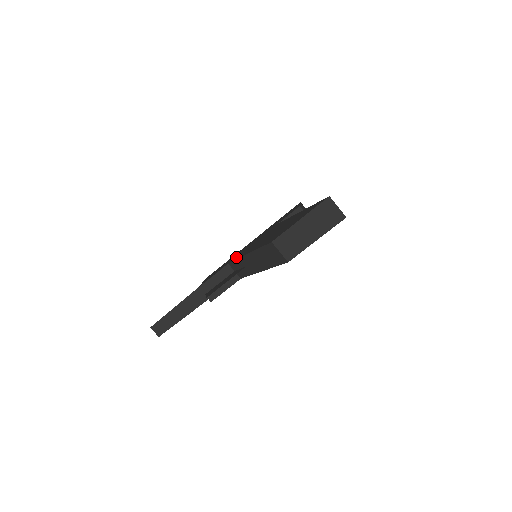
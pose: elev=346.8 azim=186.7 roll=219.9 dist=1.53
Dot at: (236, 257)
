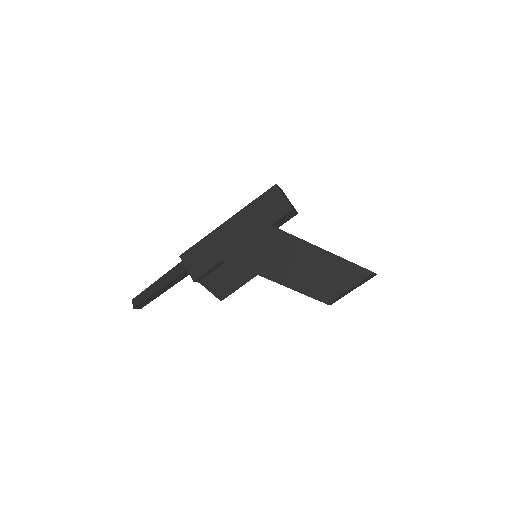
Dot at: (235, 258)
